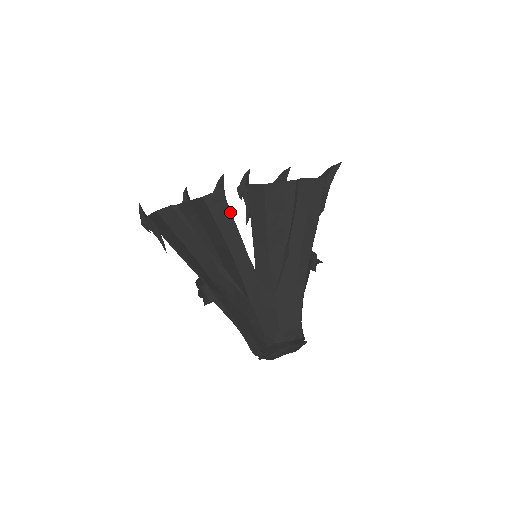
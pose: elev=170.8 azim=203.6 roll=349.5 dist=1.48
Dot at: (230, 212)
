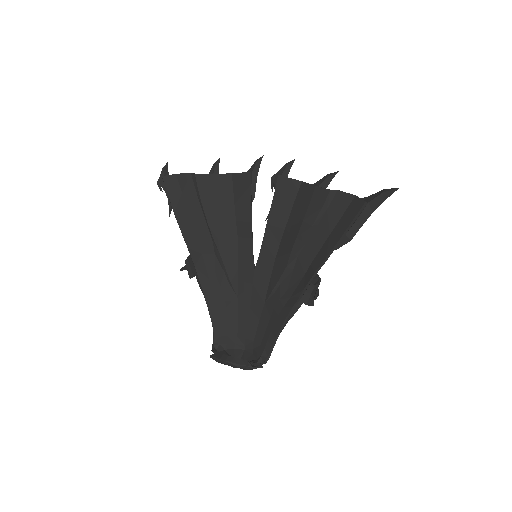
Dot at: (250, 199)
